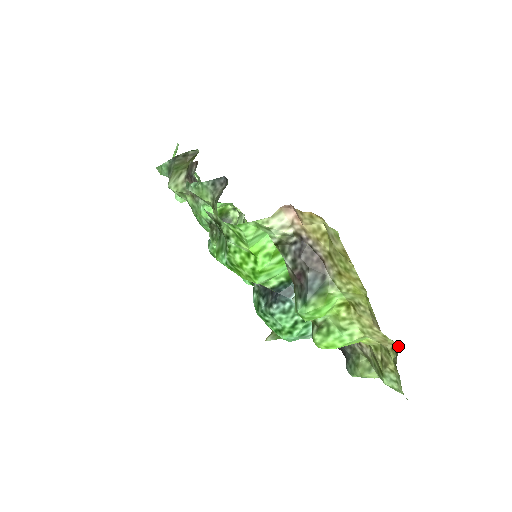
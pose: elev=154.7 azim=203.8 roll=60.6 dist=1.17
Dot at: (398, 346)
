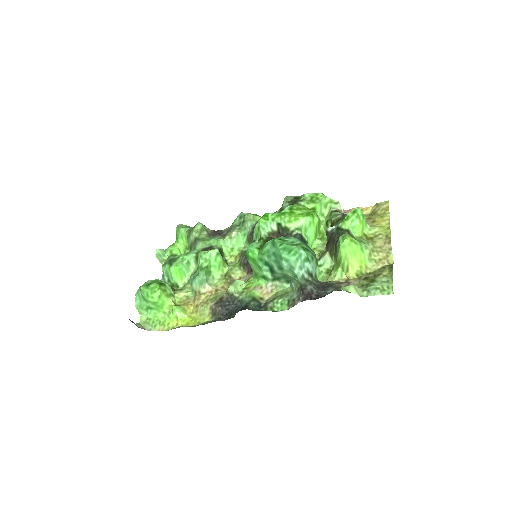
Dot at: (392, 264)
